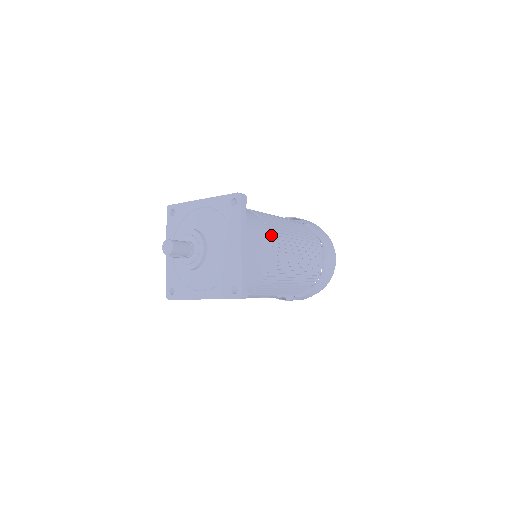
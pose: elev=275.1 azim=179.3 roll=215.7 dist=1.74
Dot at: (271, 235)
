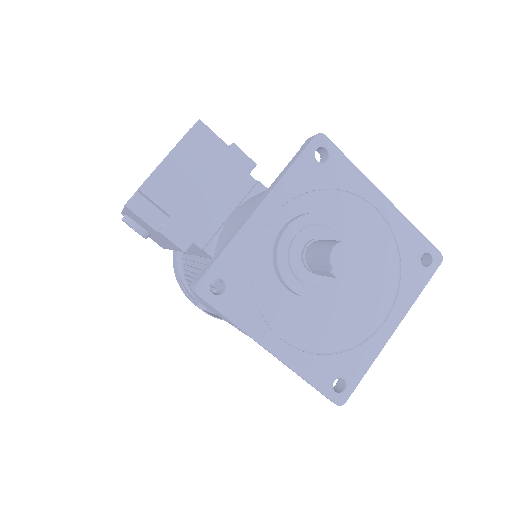
Dot at: occluded
